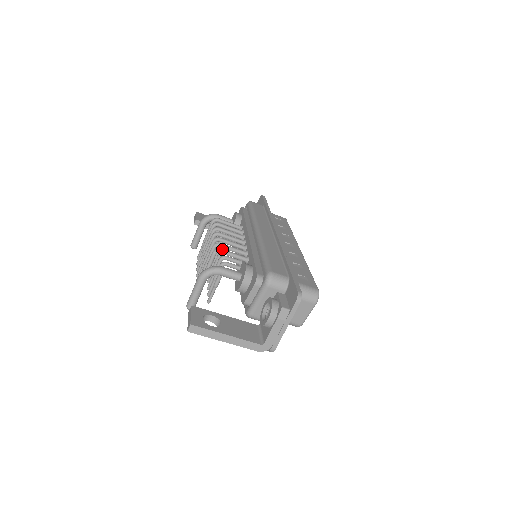
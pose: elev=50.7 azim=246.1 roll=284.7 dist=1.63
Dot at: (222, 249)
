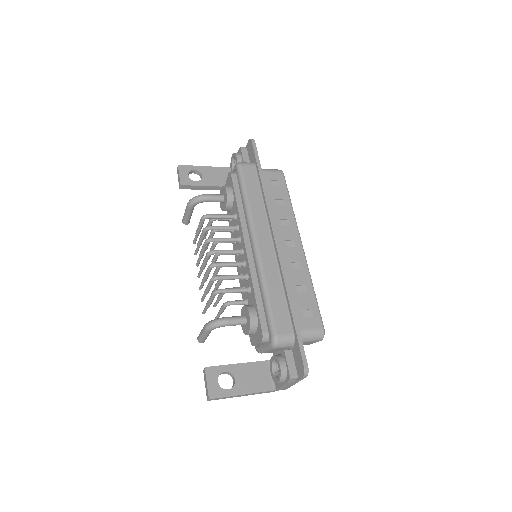
Dot at: (222, 290)
